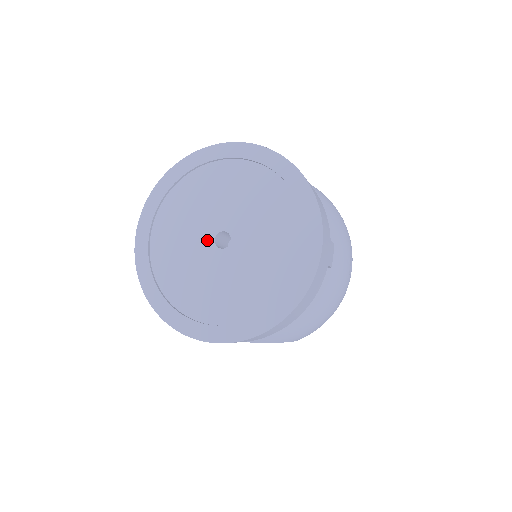
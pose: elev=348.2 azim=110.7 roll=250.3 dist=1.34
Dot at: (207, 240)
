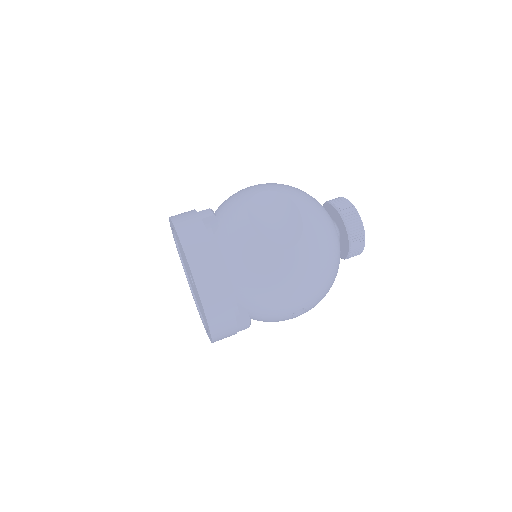
Dot at: (188, 271)
